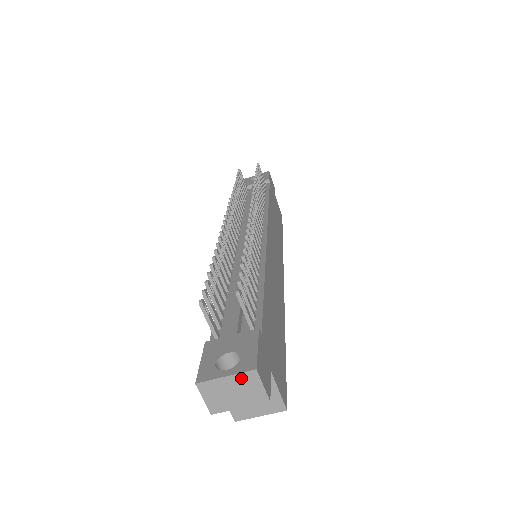
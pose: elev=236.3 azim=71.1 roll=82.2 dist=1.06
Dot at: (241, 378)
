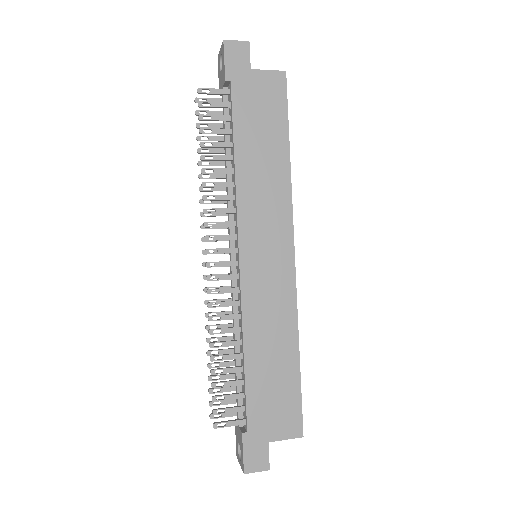
Dot at: occluded
